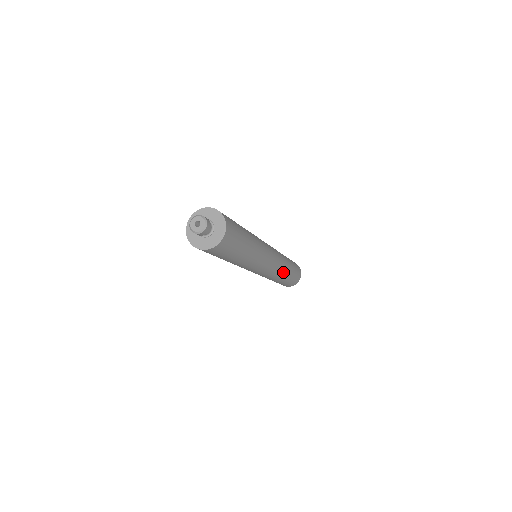
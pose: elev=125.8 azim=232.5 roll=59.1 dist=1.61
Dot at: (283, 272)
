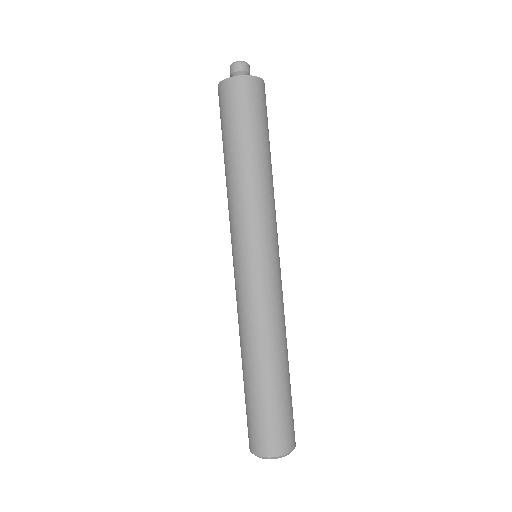
Dot at: occluded
